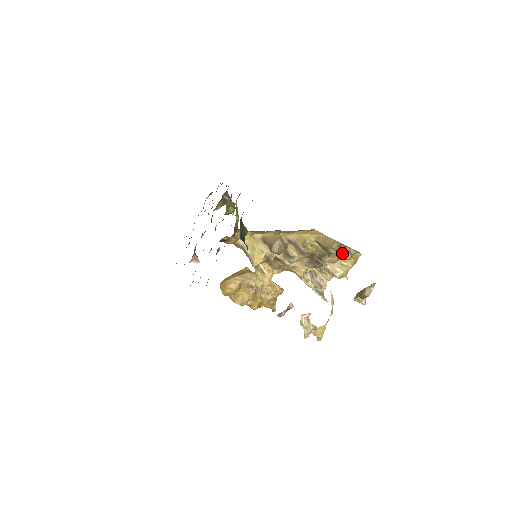
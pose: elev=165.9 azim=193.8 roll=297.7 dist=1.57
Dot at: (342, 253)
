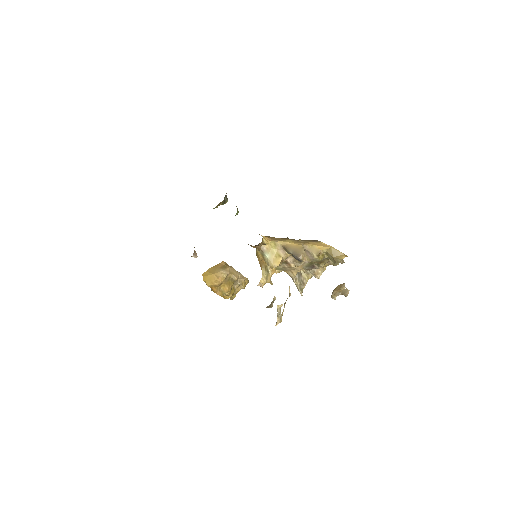
Dot at: occluded
